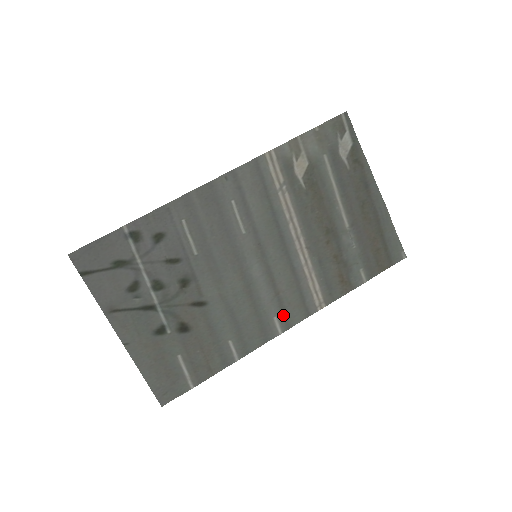
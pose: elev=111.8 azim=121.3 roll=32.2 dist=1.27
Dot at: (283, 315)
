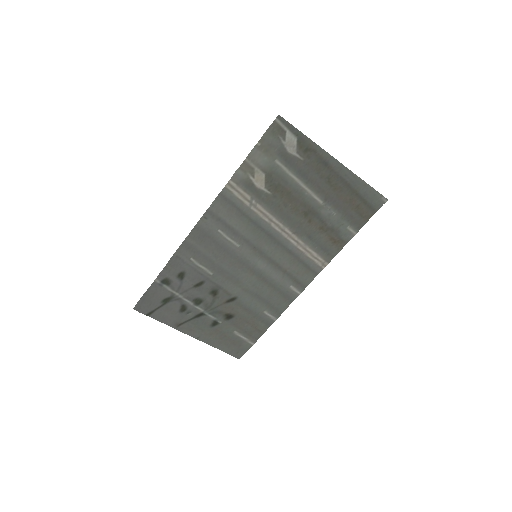
Dot at: (296, 282)
